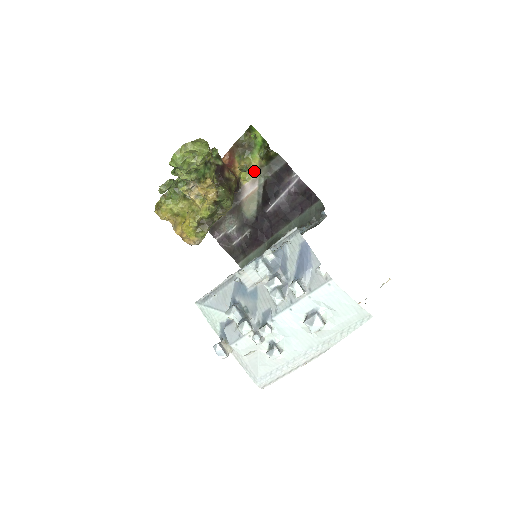
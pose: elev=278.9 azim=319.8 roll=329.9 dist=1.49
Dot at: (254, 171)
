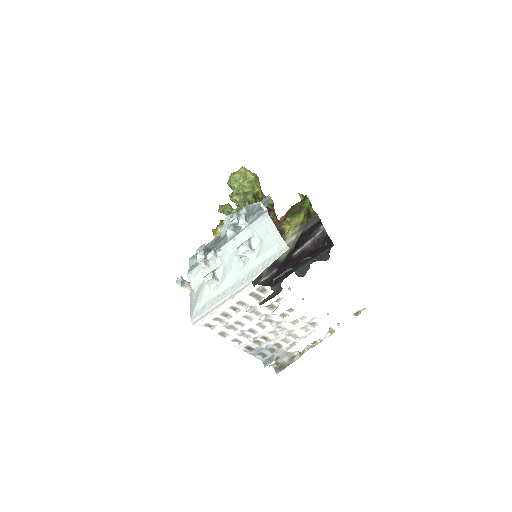
Dot at: (297, 226)
